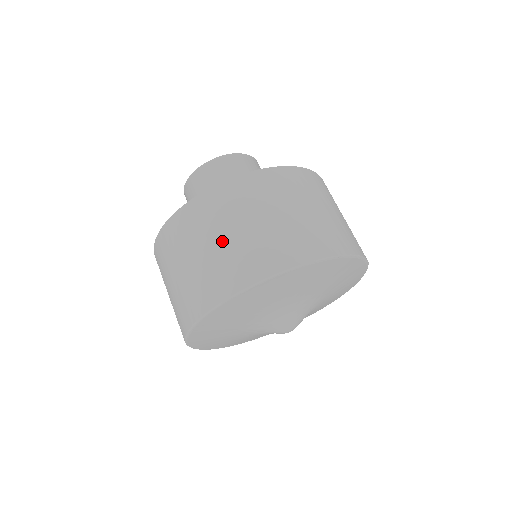
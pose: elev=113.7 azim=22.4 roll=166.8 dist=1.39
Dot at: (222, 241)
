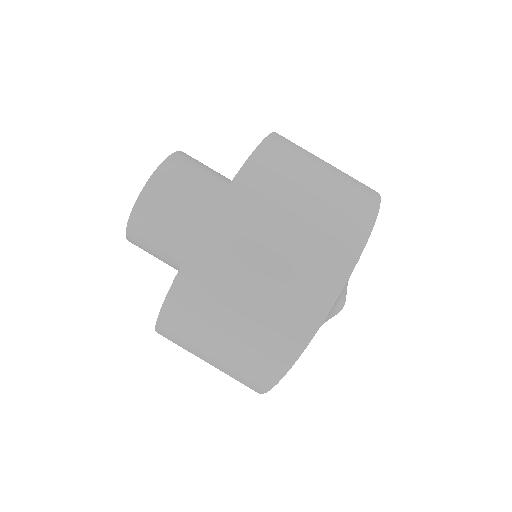
Dot at: (287, 239)
